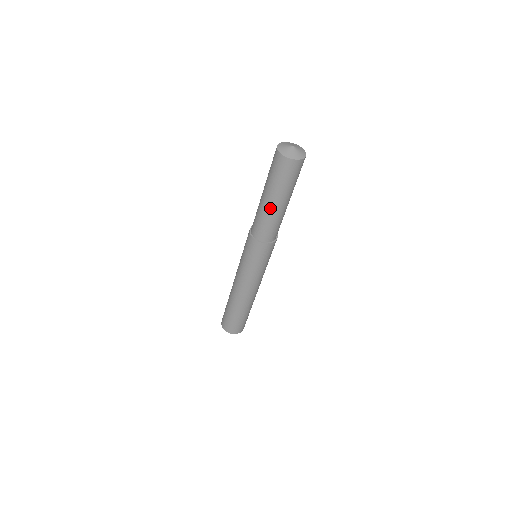
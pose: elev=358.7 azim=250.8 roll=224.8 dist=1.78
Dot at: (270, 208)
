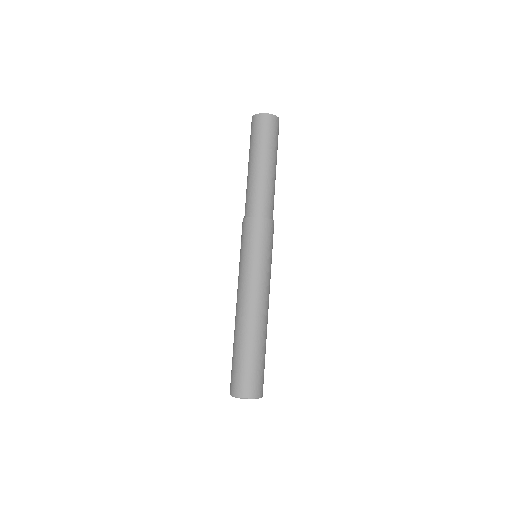
Dot at: (267, 172)
